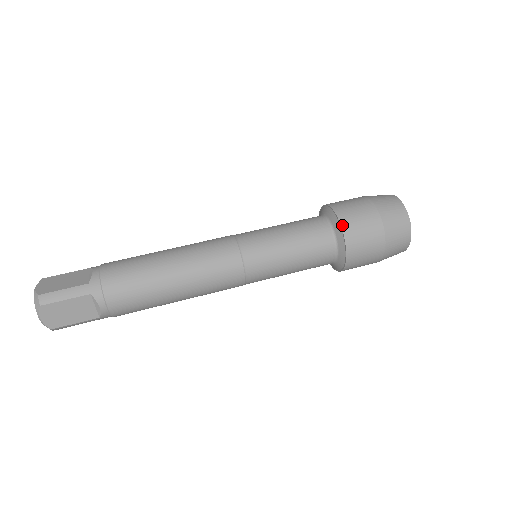
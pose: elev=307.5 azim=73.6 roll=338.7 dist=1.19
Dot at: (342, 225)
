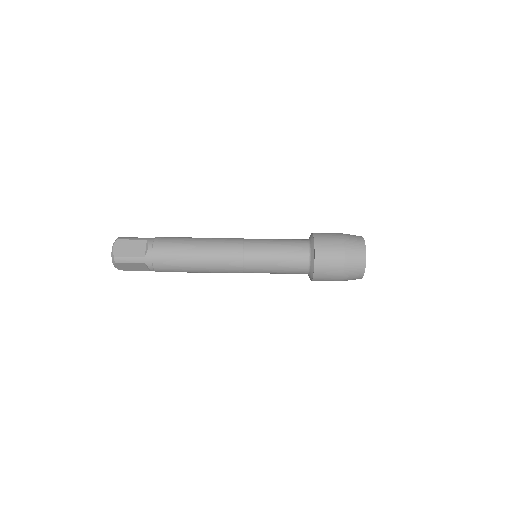
Dot at: (315, 264)
